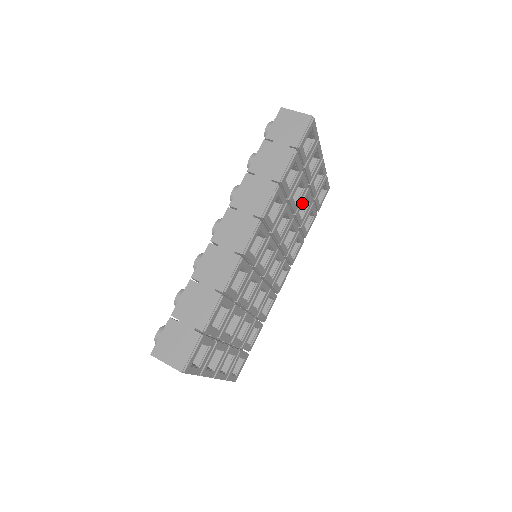
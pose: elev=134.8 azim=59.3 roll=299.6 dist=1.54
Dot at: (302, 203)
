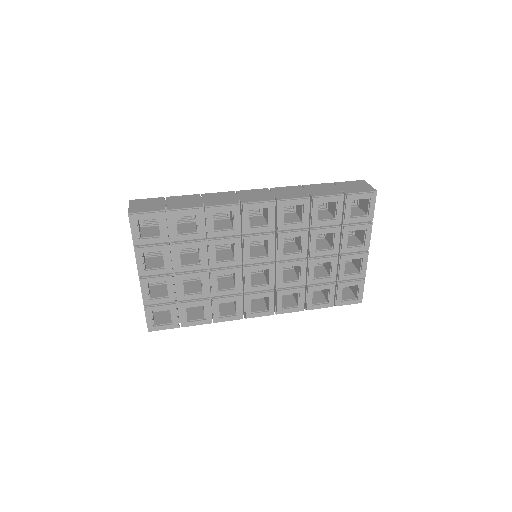
Dot at: (323, 260)
